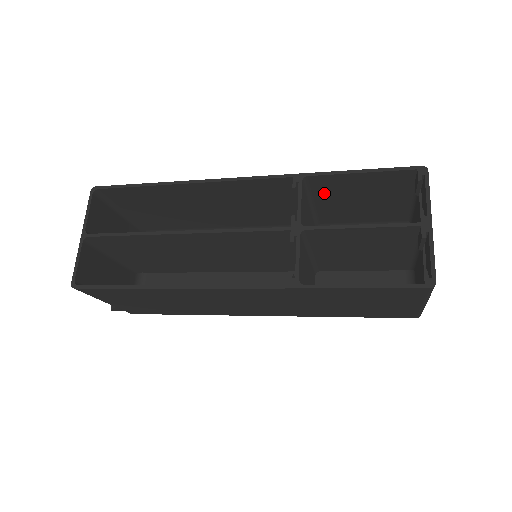
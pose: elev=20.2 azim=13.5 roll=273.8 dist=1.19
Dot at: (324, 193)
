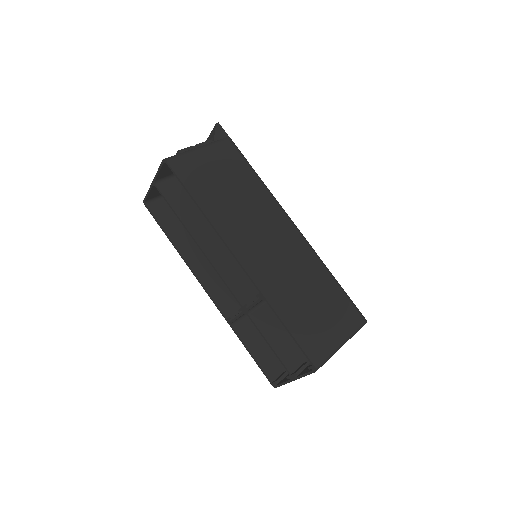
Dot at: (290, 296)
